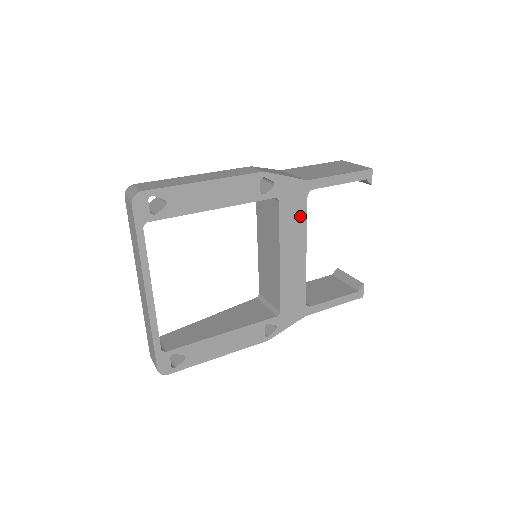
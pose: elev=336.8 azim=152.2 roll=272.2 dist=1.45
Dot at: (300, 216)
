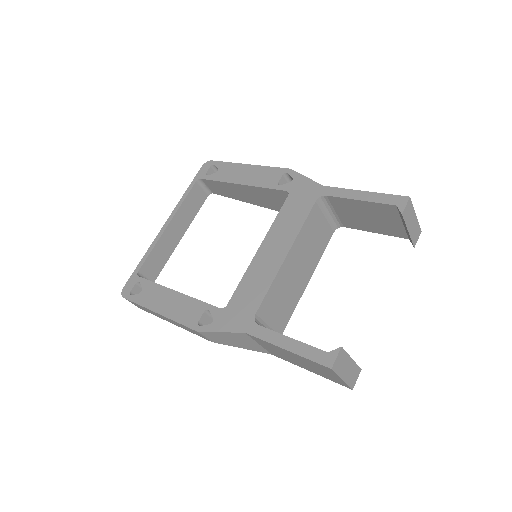
Dot at: (300, 215)
